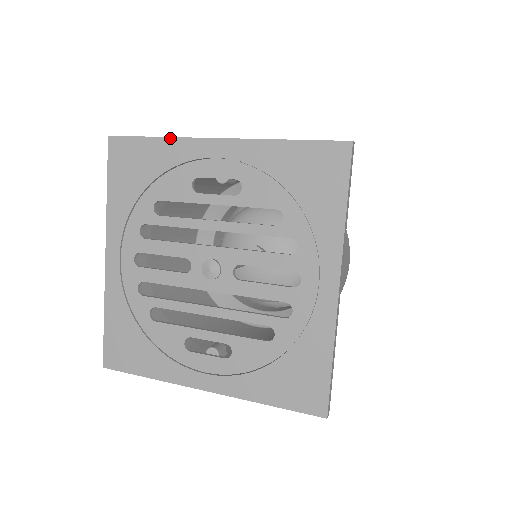
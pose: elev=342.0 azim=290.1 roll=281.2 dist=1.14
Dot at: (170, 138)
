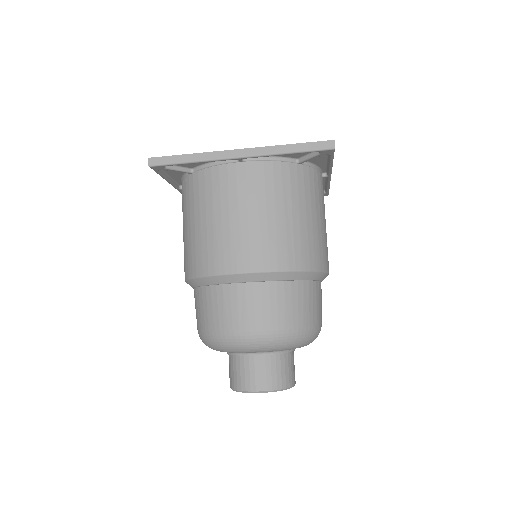
Dot at: occluded
